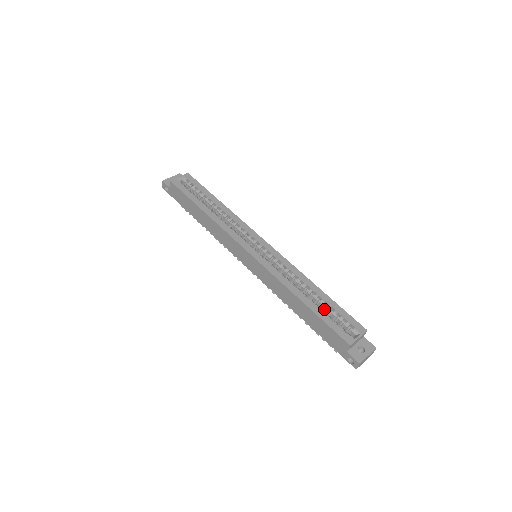
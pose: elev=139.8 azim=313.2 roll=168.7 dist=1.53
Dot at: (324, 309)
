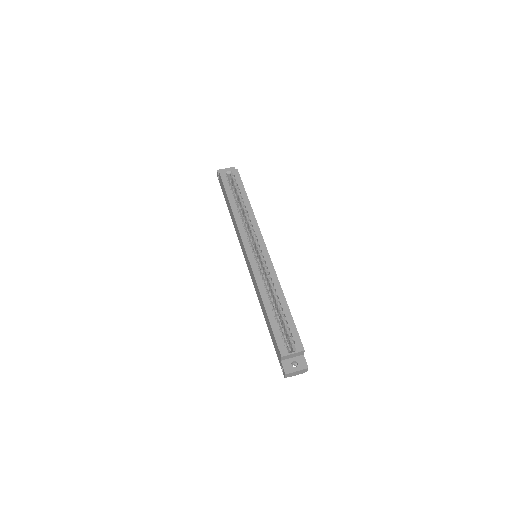
Dot at: (282, 319)
